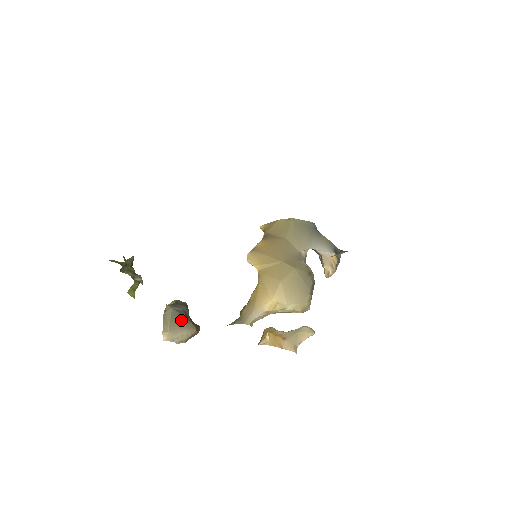
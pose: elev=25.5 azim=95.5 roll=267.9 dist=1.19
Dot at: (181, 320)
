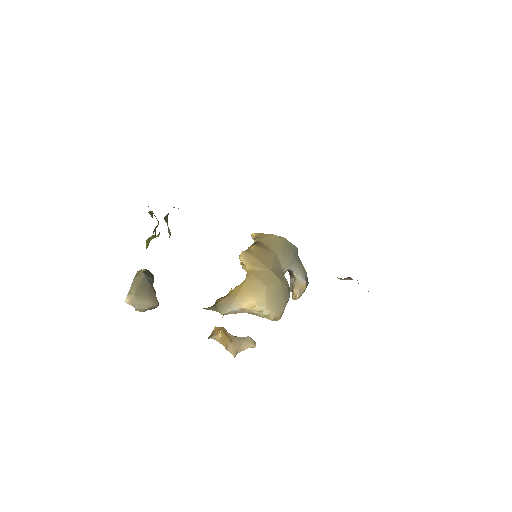
Dot at: (148, 289)
